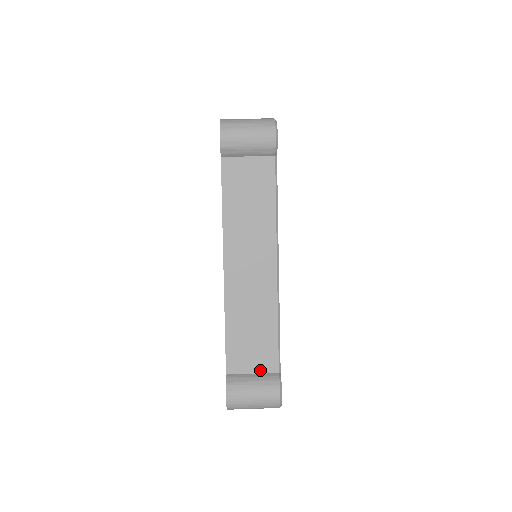
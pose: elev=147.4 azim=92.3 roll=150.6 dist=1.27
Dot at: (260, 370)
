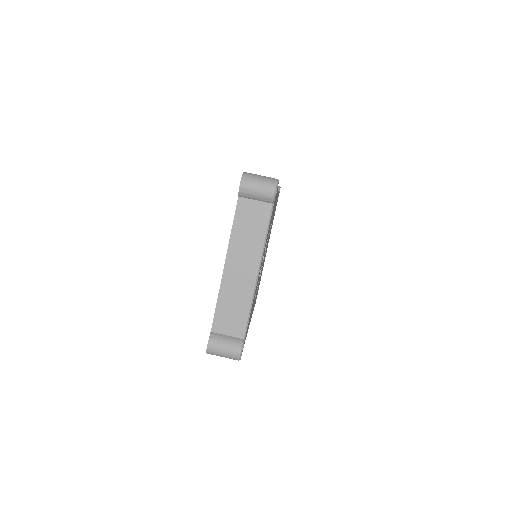
Dot at: (232, 334)
